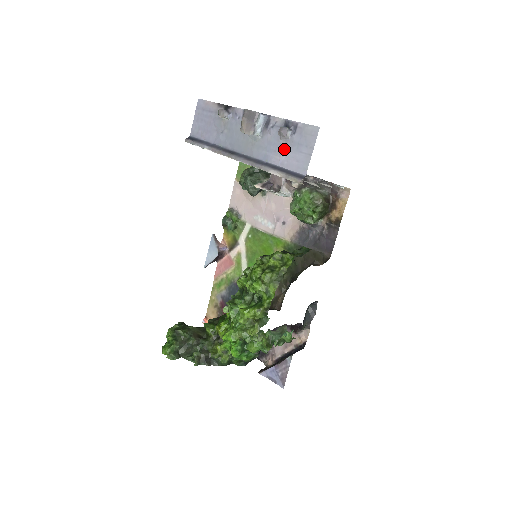
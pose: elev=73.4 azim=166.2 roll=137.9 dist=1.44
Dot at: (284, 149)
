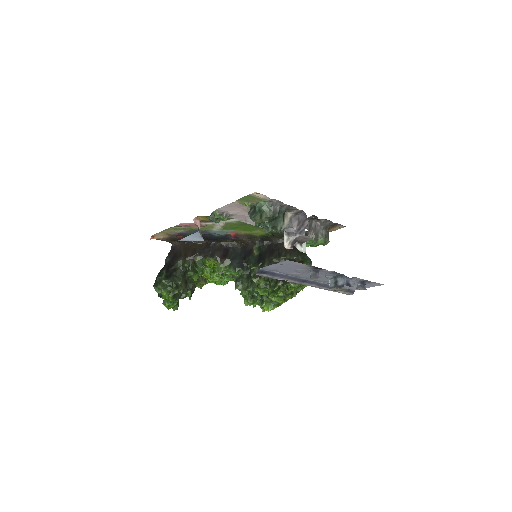
Dot at: occluded
